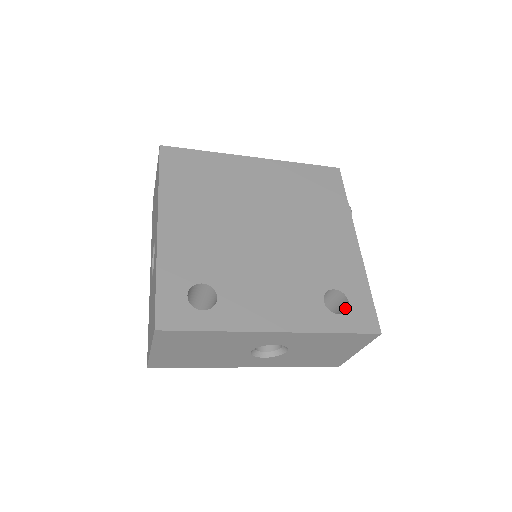
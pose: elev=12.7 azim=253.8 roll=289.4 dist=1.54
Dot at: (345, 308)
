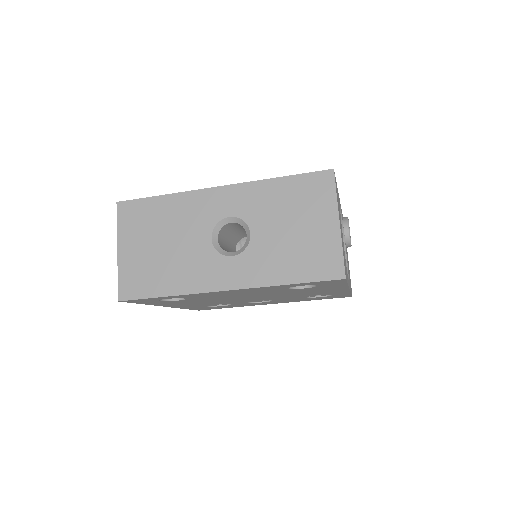
Dot at: occluded
